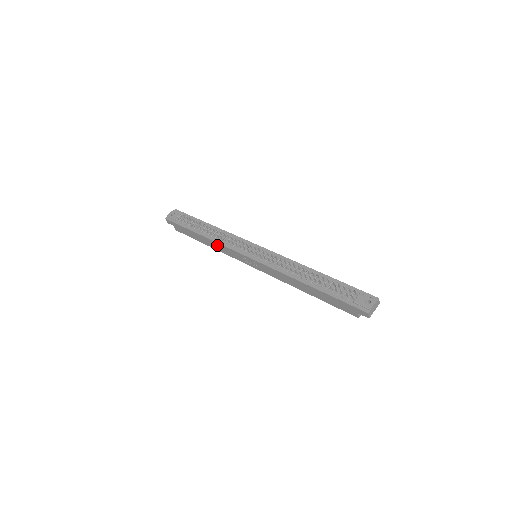
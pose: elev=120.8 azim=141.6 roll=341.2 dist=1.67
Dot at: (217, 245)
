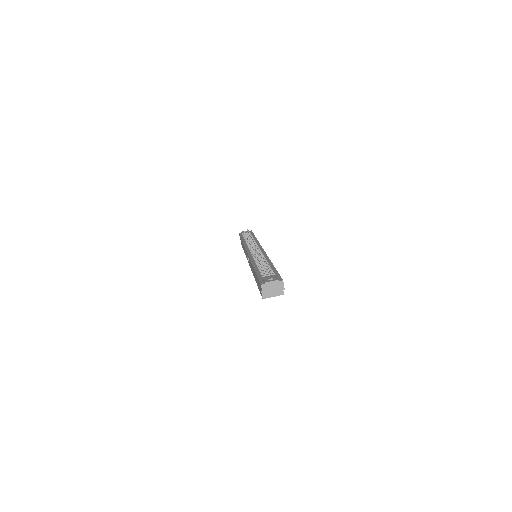
Dot at: (244, 248)
